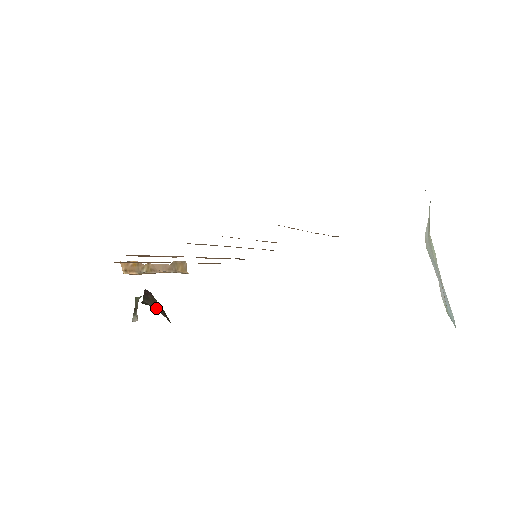
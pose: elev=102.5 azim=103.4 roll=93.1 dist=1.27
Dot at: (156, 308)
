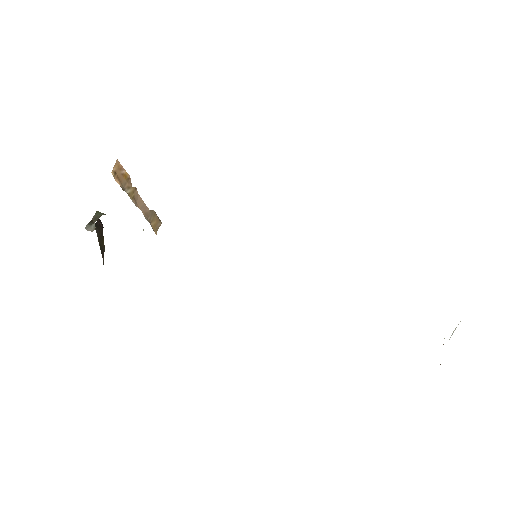
Dot at: (100, 244)
